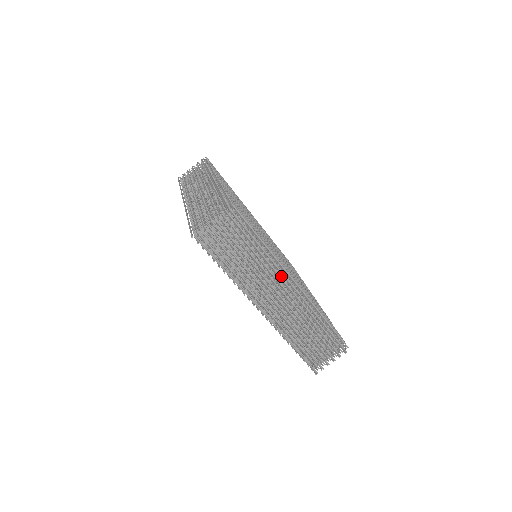
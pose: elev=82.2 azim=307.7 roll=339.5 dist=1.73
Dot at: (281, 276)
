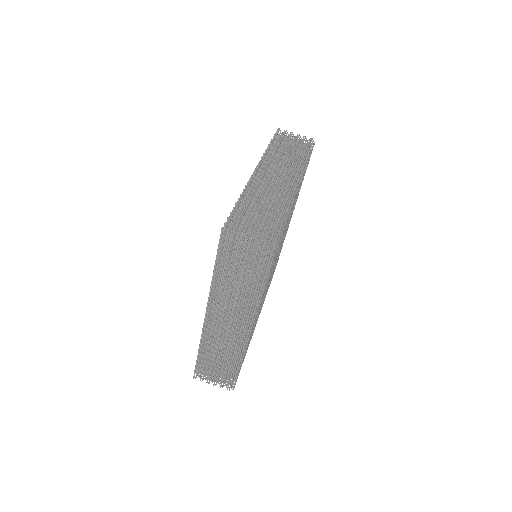
Dot at: (297, 172)
